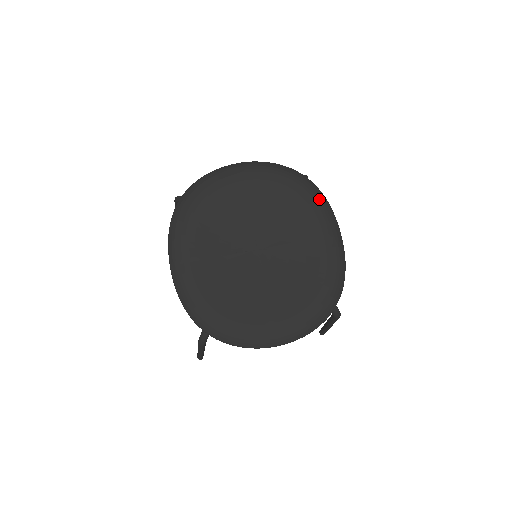
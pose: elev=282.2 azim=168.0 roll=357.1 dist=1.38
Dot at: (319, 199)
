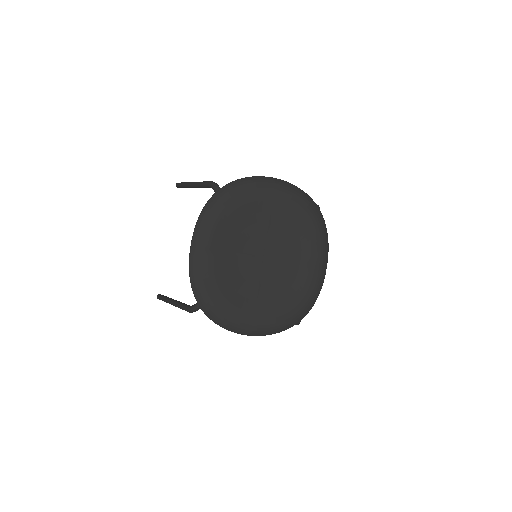
Dot at: (323, 235)
